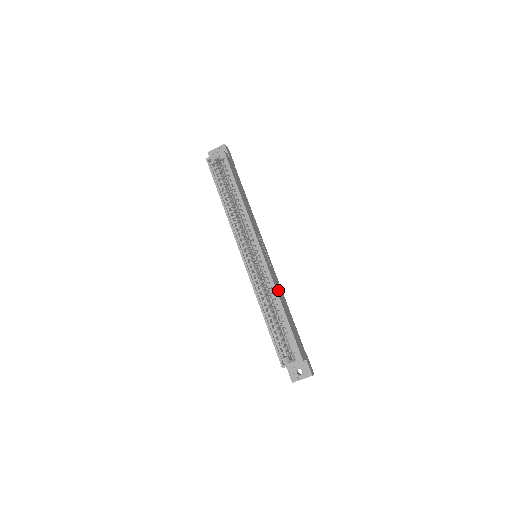
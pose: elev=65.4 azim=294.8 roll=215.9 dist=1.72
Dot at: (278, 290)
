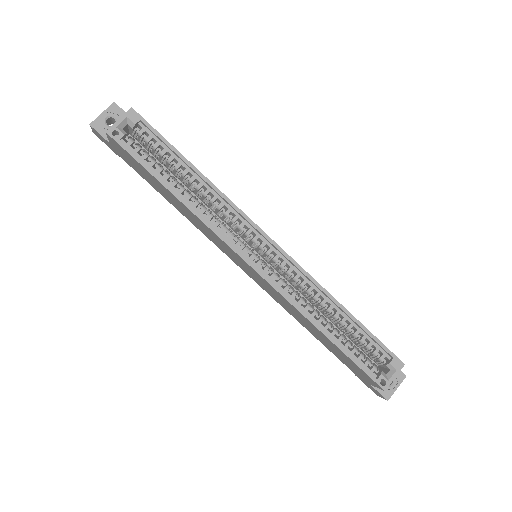
Dot at: occluded
